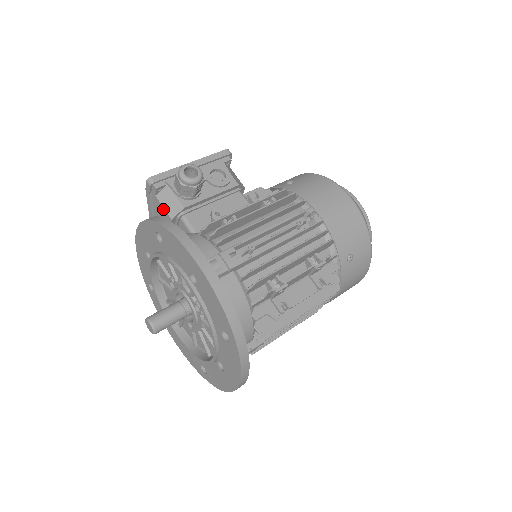
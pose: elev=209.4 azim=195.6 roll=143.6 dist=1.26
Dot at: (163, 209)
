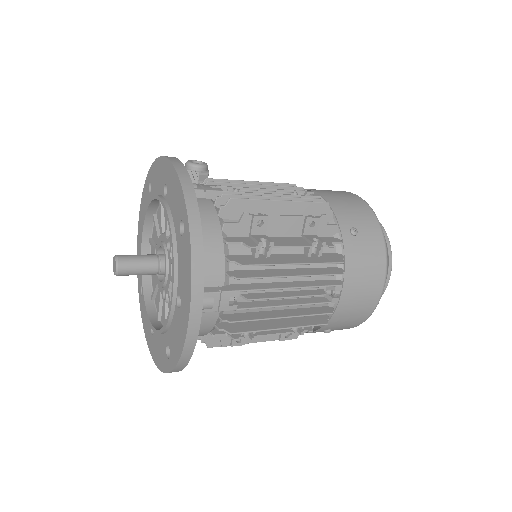
Dot at: occluded
